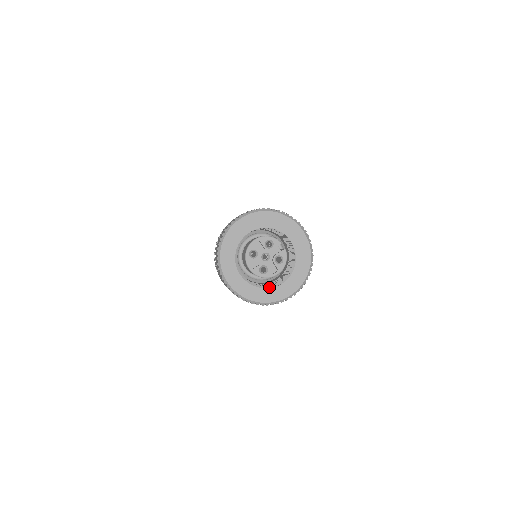
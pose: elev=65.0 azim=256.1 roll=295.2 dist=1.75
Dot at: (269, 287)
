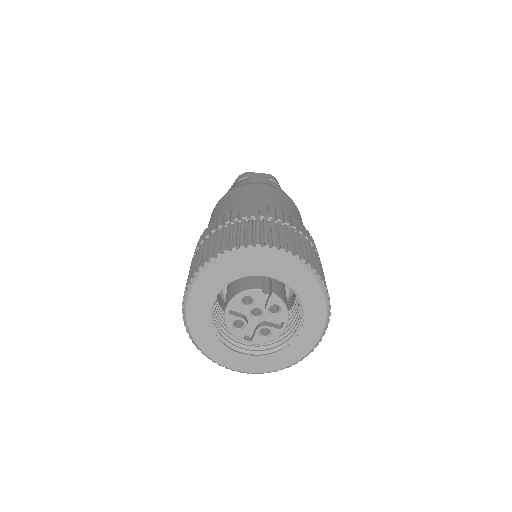
Dot at: (288, 343)
